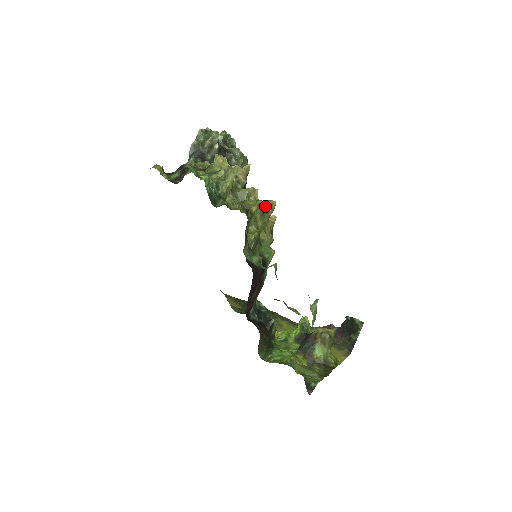
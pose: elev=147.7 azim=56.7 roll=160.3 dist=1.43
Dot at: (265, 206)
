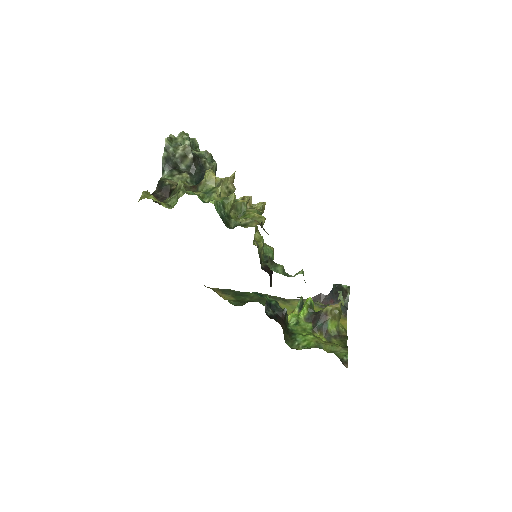
Dot at: (260, 210)
